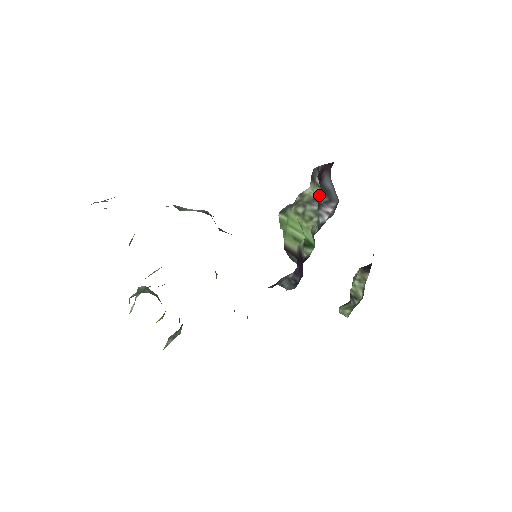
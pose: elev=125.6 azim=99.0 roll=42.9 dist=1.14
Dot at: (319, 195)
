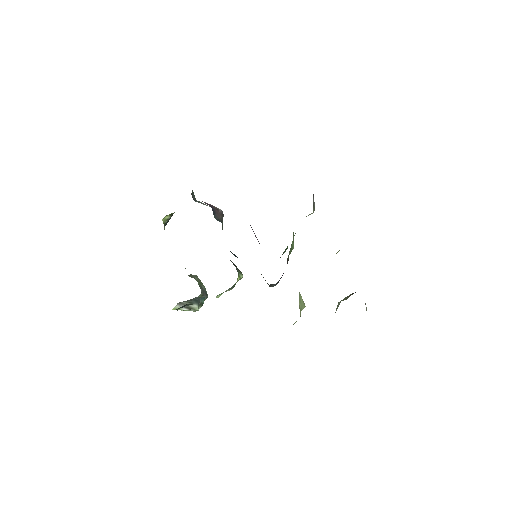
Dot at: occluded
